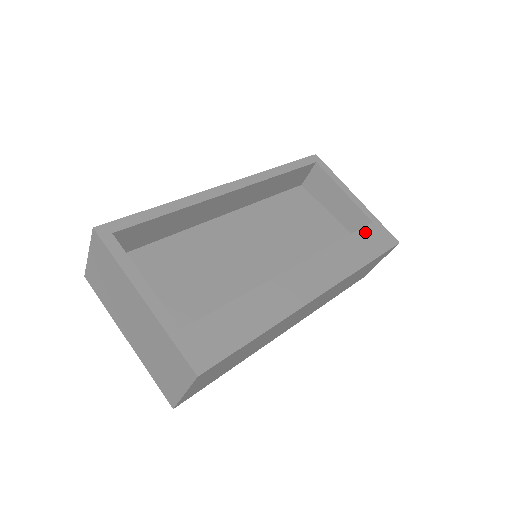
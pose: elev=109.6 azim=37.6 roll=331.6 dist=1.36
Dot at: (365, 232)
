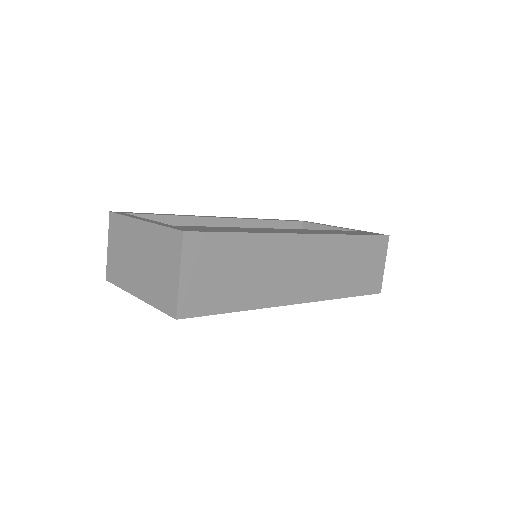
Dot at: (352, 231)
